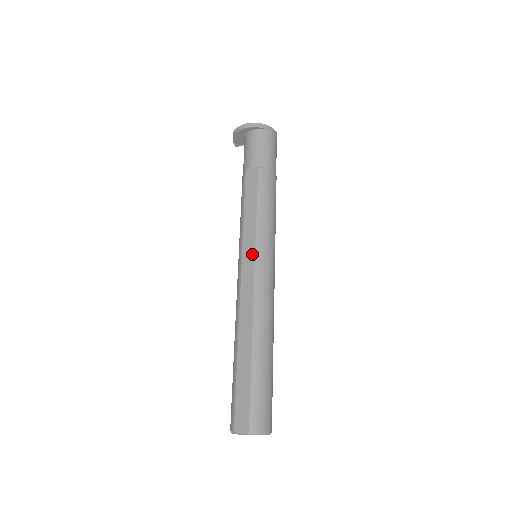
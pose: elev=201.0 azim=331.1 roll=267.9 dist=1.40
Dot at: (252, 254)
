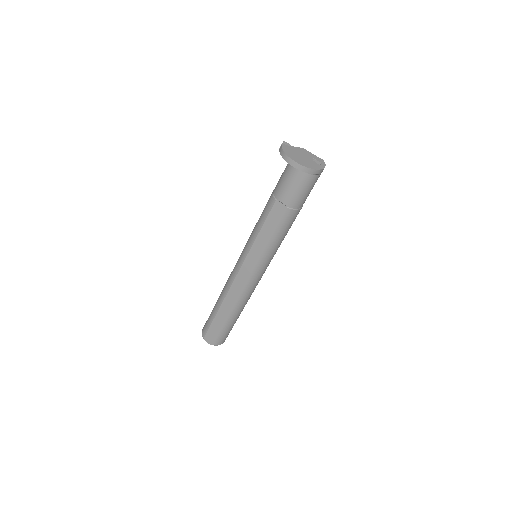
Dot at: (252, 267)
